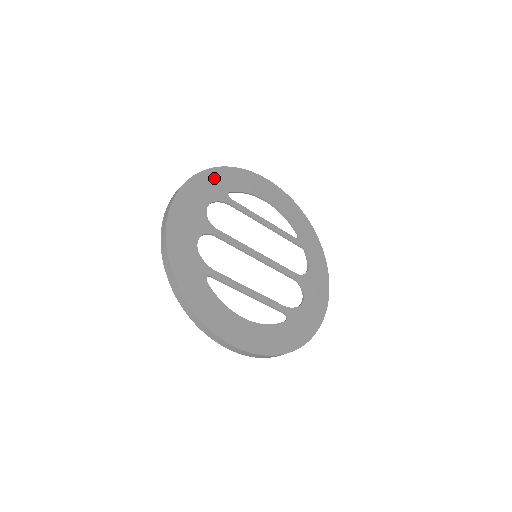
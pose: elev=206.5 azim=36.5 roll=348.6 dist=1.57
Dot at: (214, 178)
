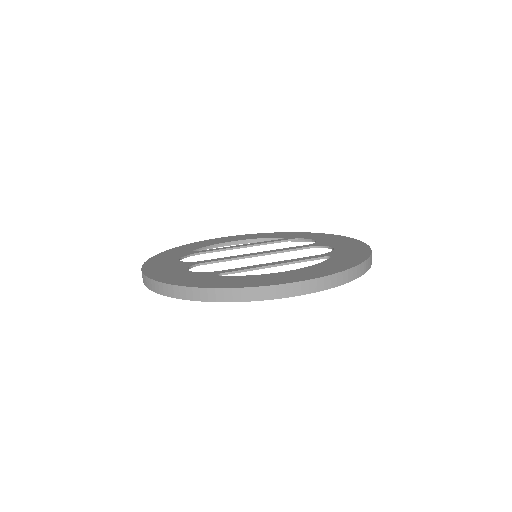
Dot at: (171, 252)
